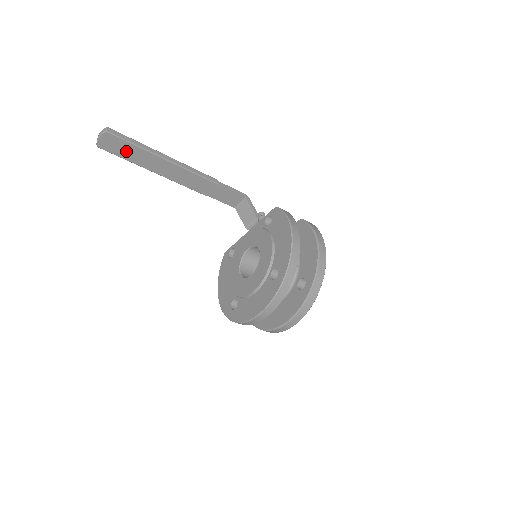
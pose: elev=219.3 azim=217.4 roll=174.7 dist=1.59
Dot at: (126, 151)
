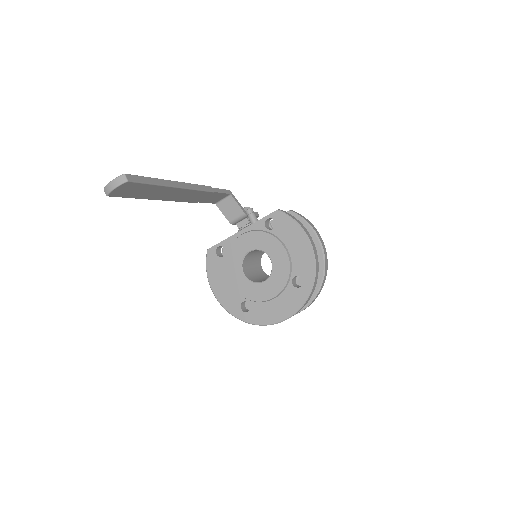
Dot at: (138, 191)
